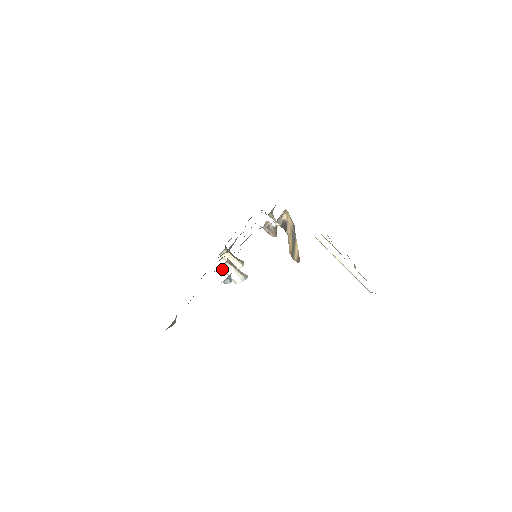
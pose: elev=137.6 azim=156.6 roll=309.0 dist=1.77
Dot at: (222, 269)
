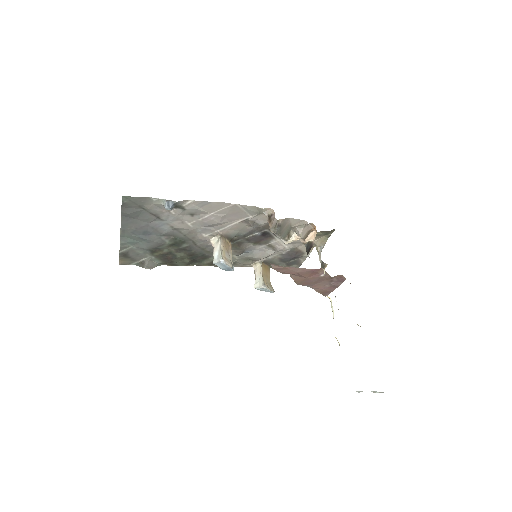
Dot at: (213, 241)
